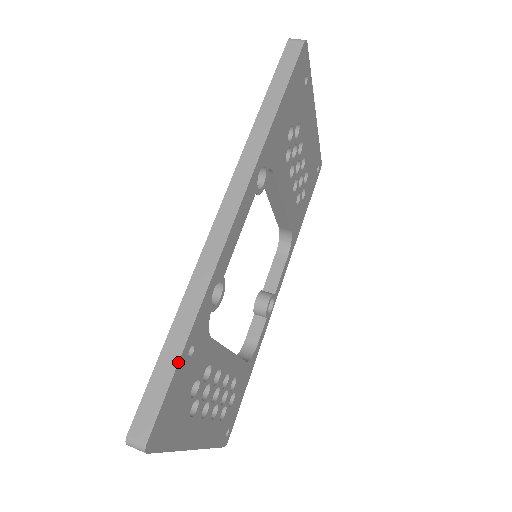
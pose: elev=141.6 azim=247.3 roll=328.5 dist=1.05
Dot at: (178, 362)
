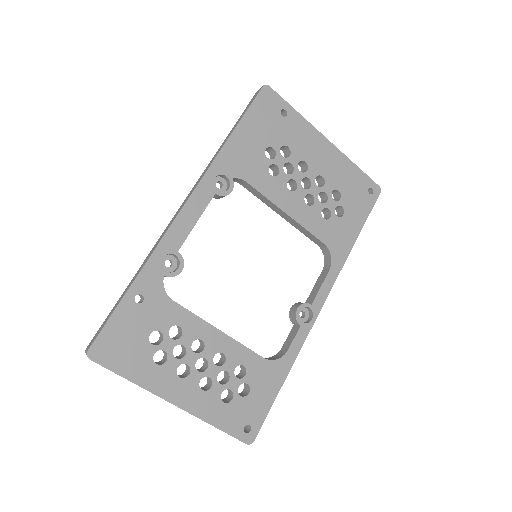
Dot at: (121, 300)
